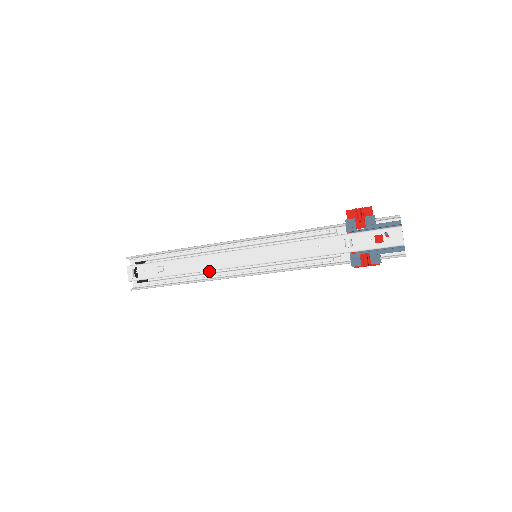
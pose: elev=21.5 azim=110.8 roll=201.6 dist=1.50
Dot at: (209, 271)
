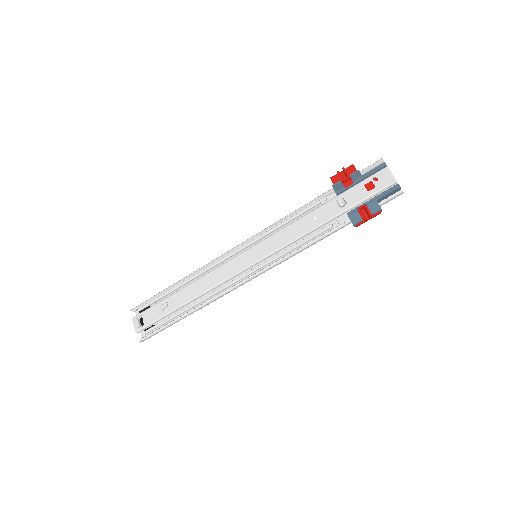
Dot at: occluded
